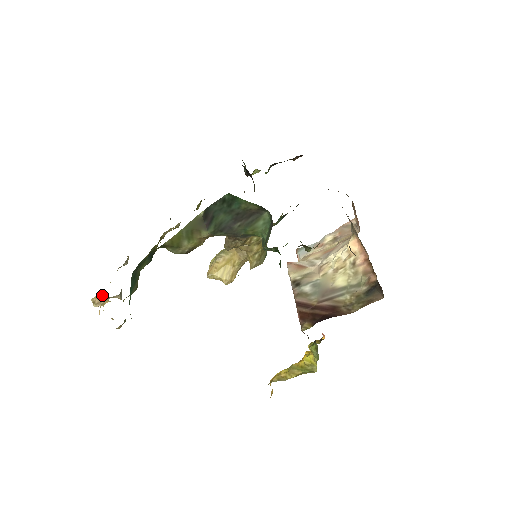
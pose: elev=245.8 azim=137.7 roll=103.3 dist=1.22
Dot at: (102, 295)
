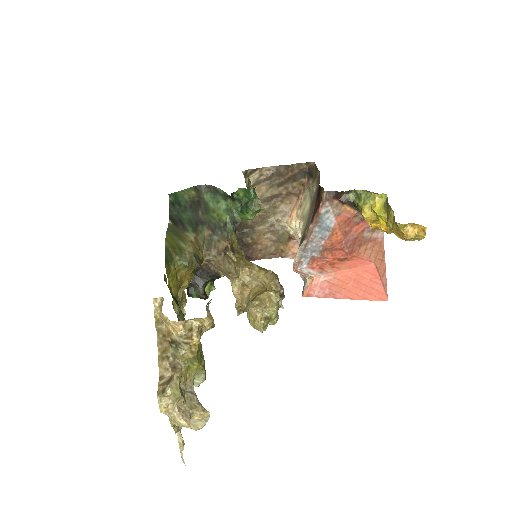
Dot at: (155, 324)
